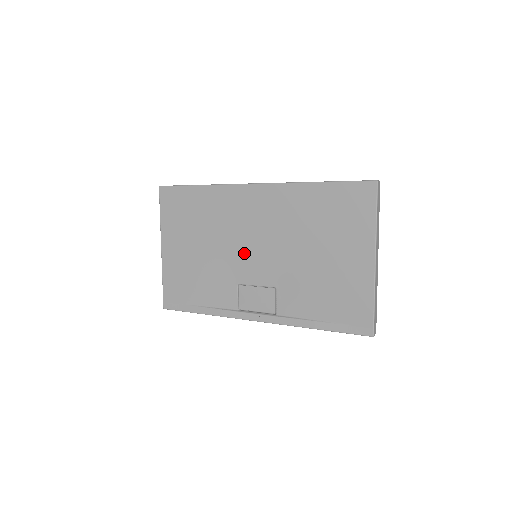
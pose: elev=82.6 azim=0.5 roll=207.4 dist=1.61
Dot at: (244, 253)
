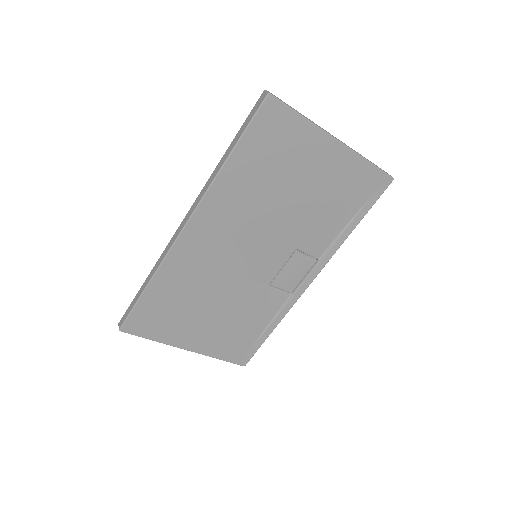
Dot at: (246, 267)
